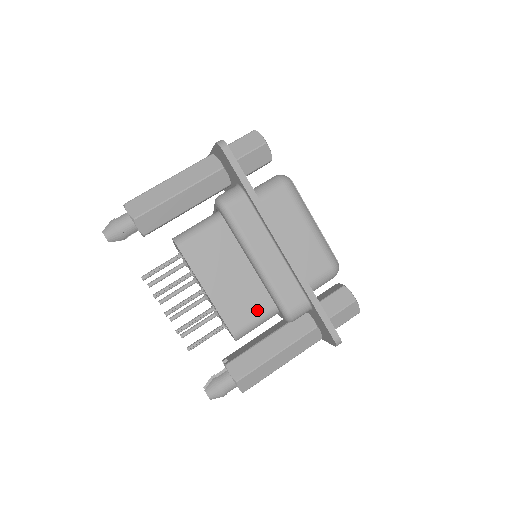
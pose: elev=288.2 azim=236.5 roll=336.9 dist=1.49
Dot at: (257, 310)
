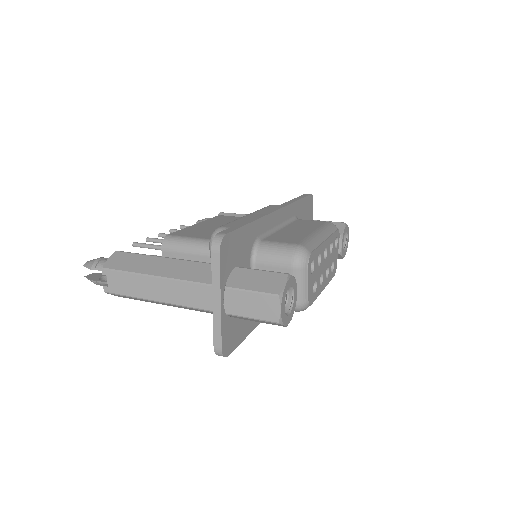
Dot at: (204, 237)
